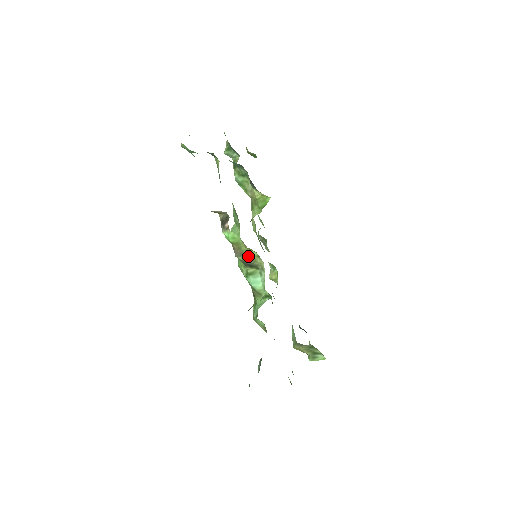
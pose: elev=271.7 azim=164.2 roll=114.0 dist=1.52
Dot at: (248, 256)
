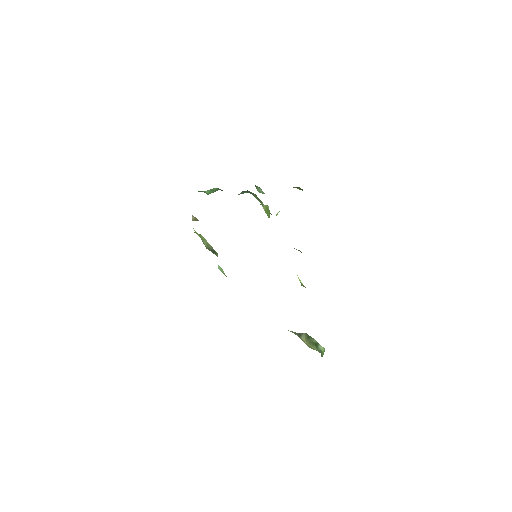
Dot at: (204, 242)
